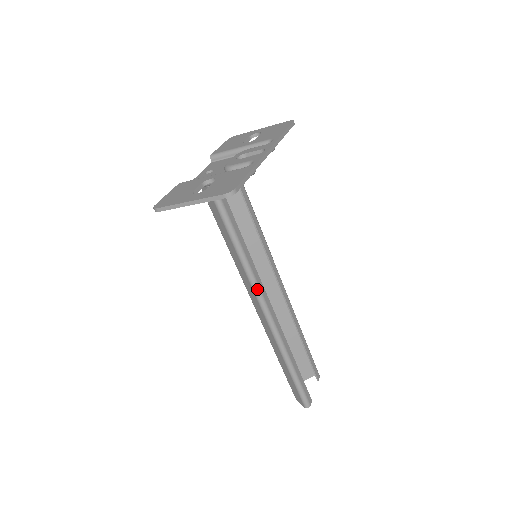
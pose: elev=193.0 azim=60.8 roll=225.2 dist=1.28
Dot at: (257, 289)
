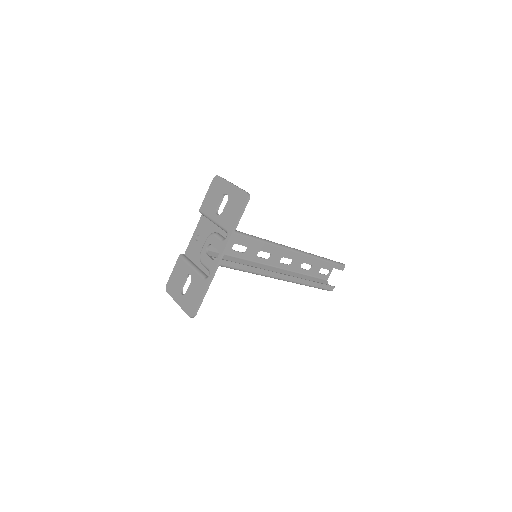
Dot at: (261, 275)
